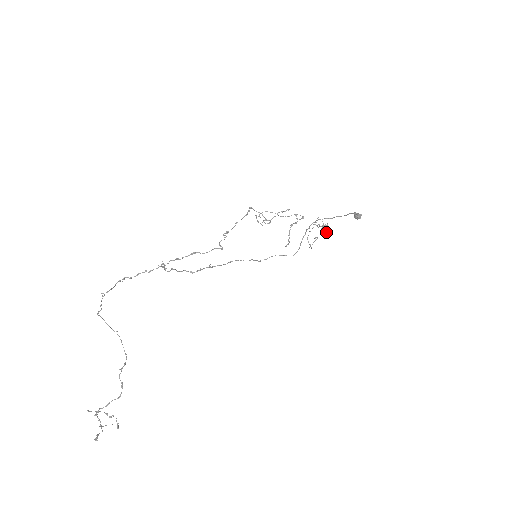
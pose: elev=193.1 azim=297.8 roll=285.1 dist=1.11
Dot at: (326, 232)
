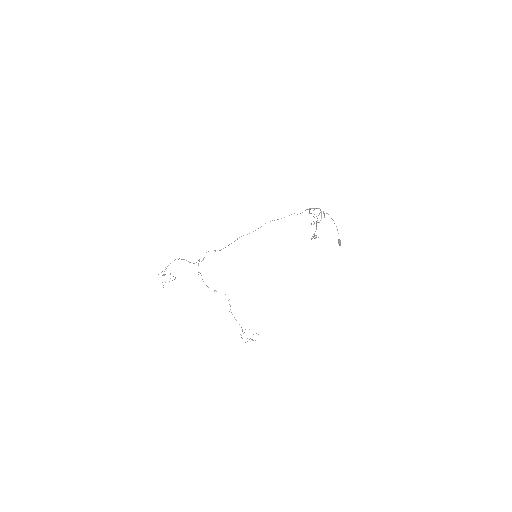
Dot at: (324, 214)
